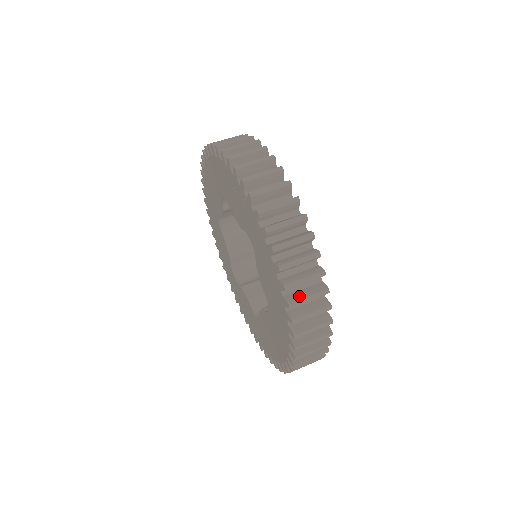
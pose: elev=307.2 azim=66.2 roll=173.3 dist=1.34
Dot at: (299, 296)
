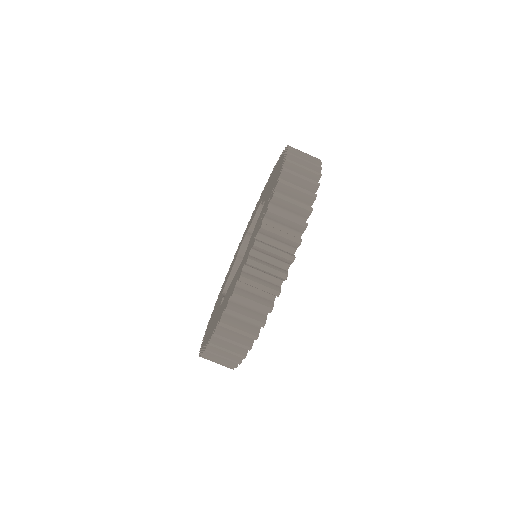
Dot at: (227, 334)
